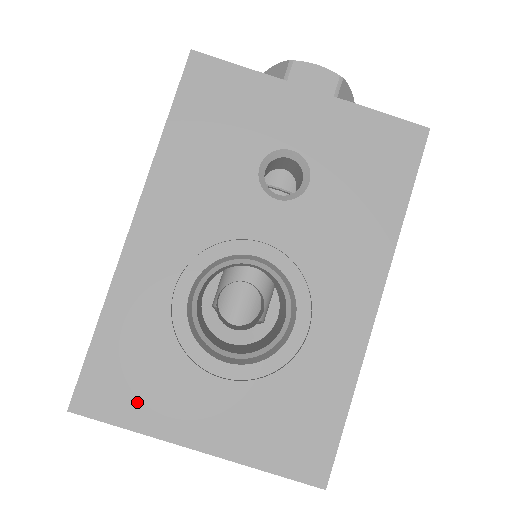
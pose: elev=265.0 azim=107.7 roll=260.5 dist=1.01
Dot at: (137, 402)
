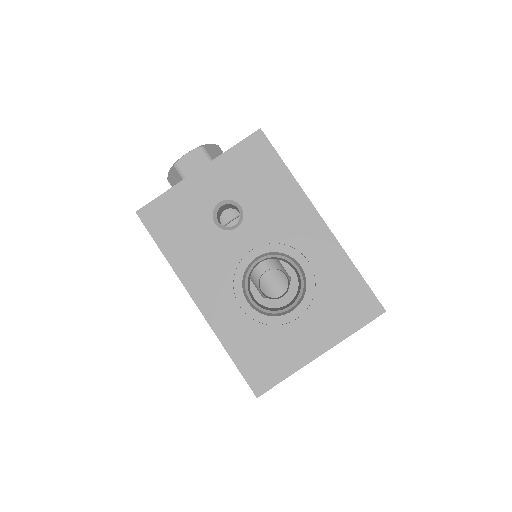
Dot at: (278, 364)
